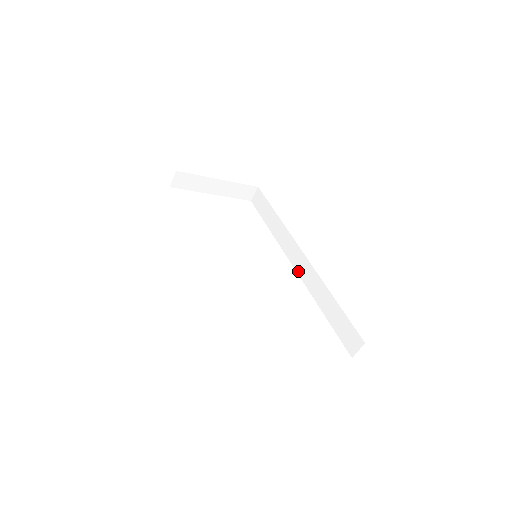
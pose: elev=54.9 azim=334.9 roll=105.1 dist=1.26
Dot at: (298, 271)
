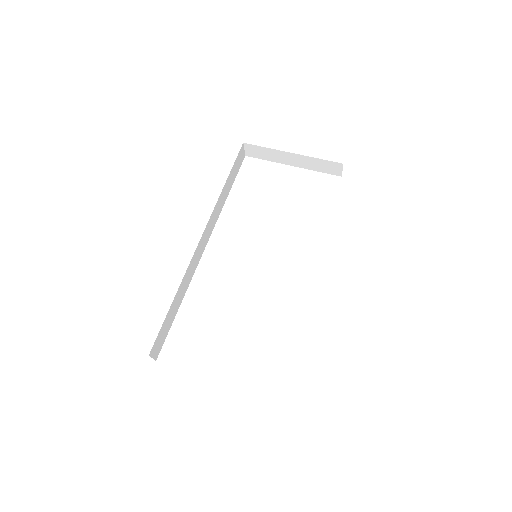
Dot at: occluded
